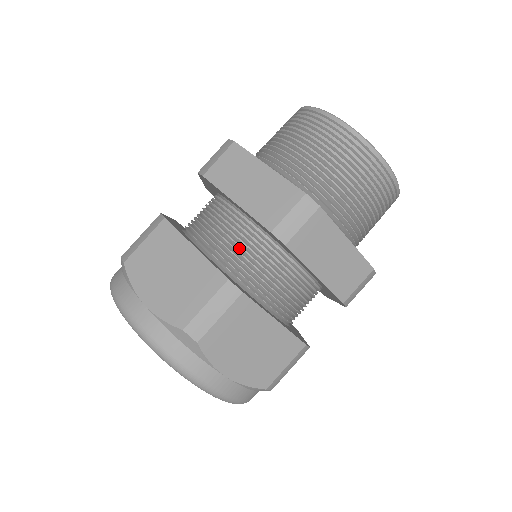
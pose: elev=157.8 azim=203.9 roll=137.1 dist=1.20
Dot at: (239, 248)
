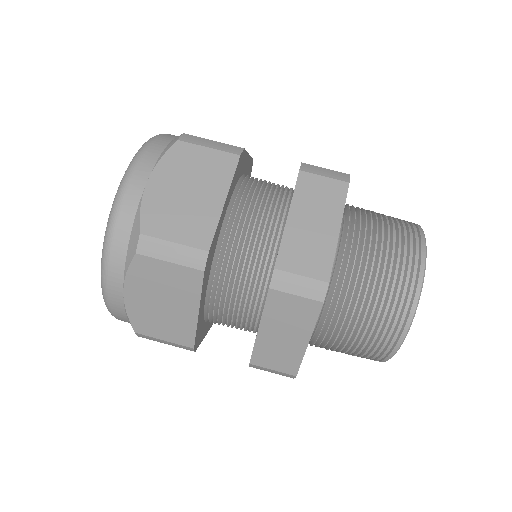
Dot at: (248, 242)
